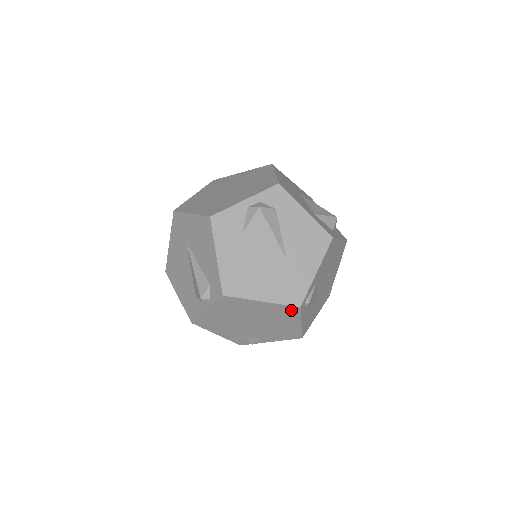
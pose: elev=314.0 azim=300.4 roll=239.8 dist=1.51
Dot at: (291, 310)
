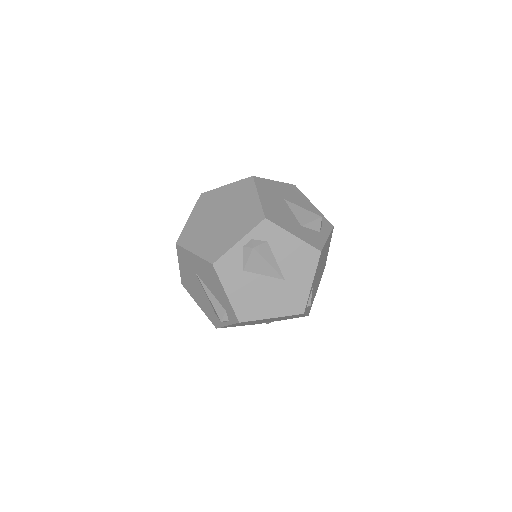
Dot at: (296, 315)
